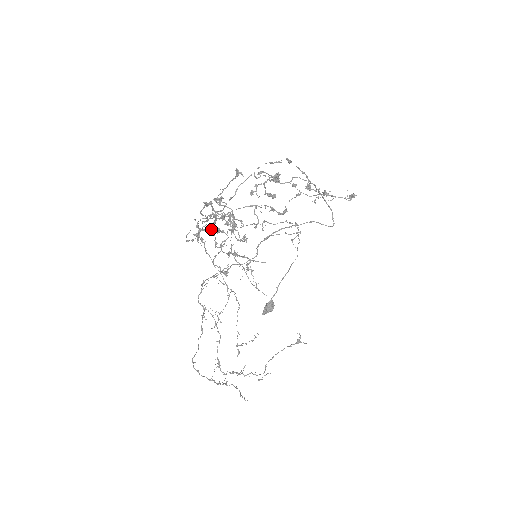
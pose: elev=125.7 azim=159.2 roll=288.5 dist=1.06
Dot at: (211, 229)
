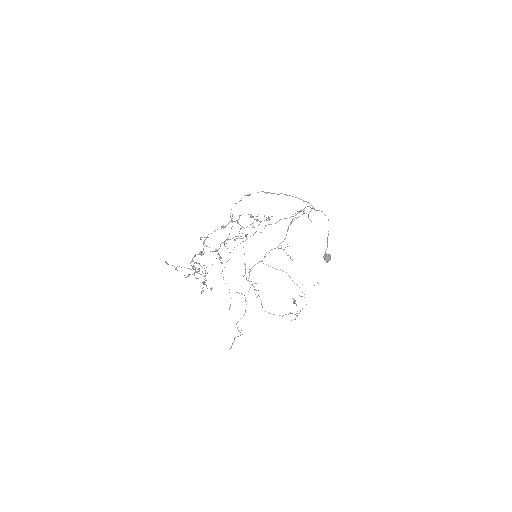
Dot at: occluded
